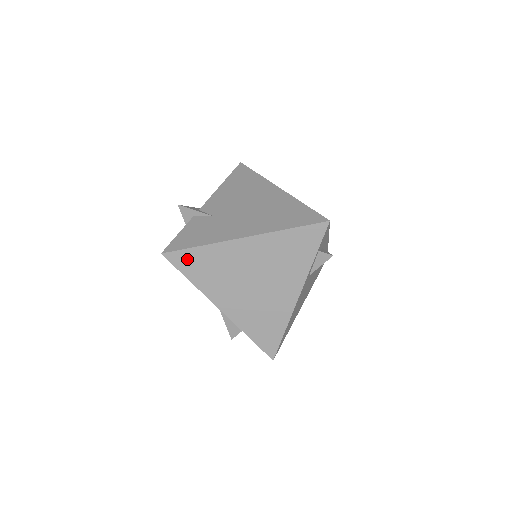
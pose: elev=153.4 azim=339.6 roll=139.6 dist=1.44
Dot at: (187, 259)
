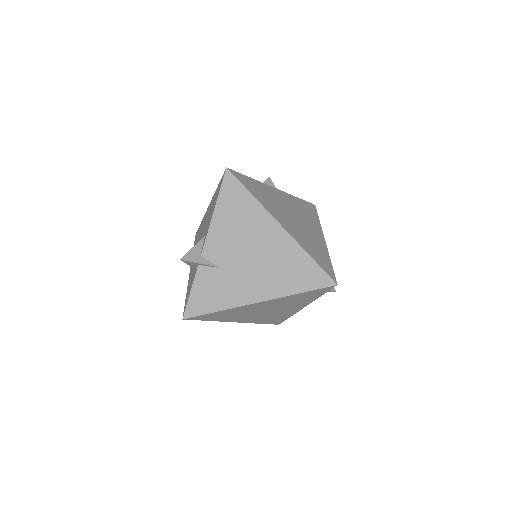
Dot at: (207, 316)
